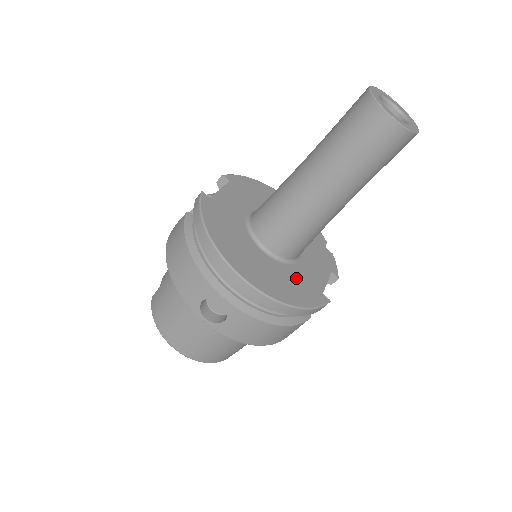
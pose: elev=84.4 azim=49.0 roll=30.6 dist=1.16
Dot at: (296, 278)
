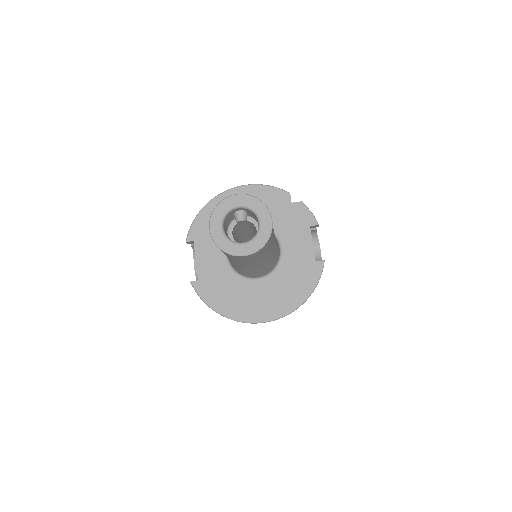
Dot at: (291, 273)
